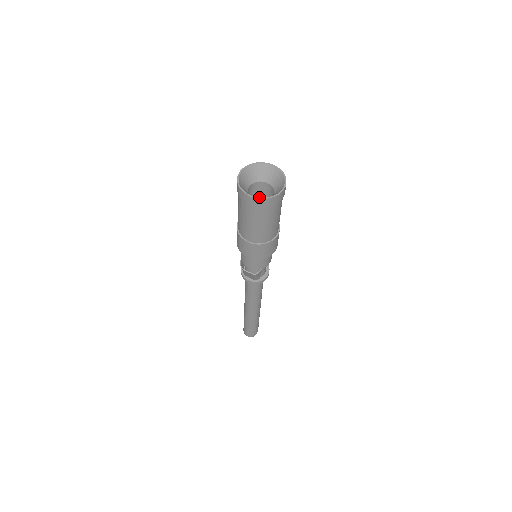
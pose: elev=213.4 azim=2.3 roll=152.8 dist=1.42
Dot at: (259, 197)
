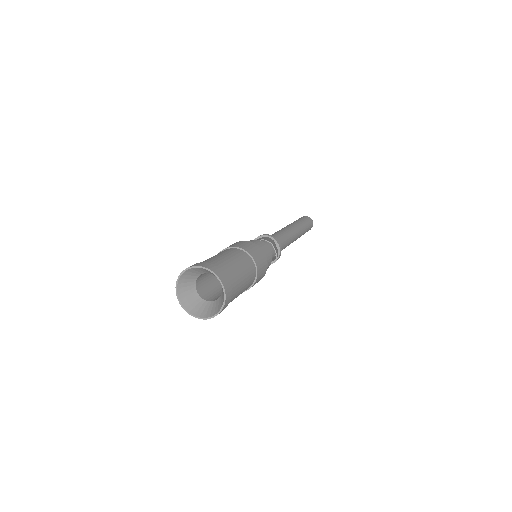
Dot at: (184, 307)
